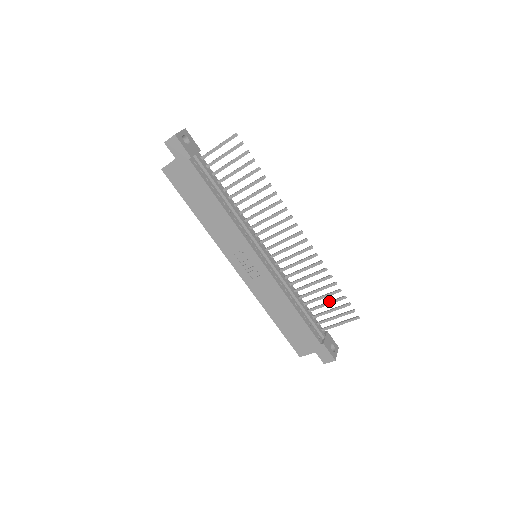
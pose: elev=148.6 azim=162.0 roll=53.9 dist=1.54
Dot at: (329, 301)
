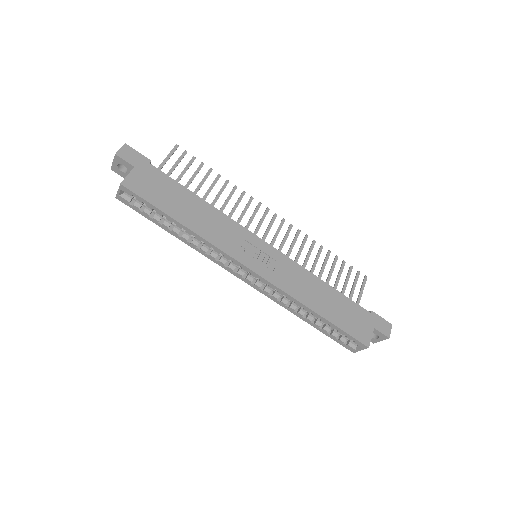
Dot at: (337, 275)
